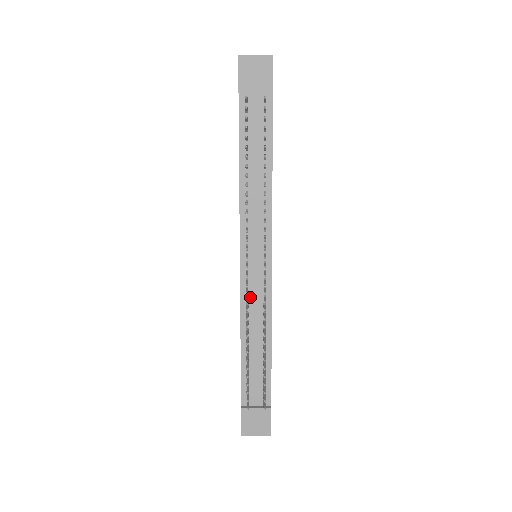
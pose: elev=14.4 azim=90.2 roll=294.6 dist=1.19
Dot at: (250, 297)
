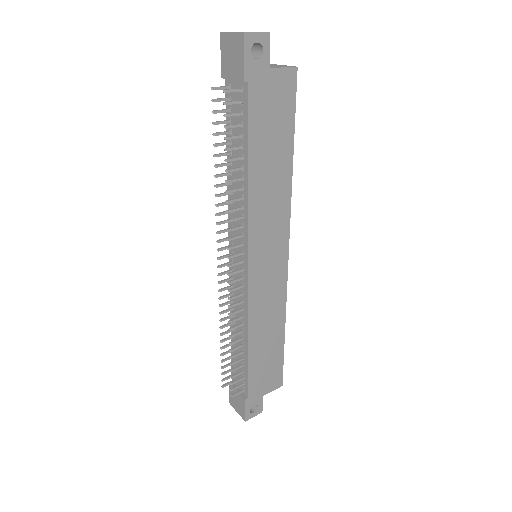
Dot at: (235, 294)
